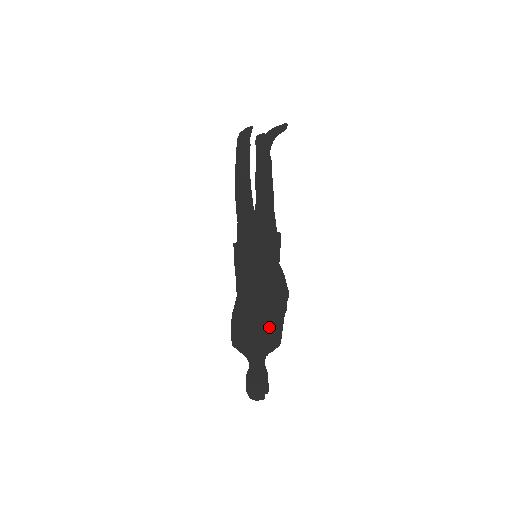
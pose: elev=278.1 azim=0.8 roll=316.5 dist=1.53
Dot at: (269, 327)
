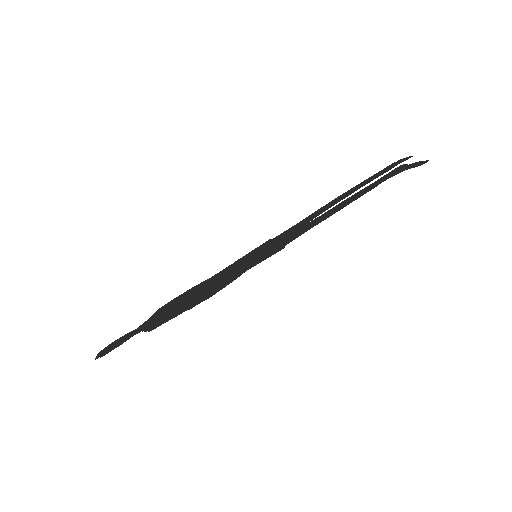
Dot at: (173, 312)
